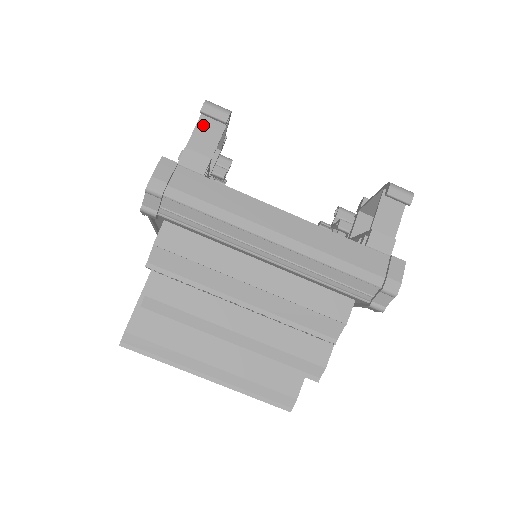
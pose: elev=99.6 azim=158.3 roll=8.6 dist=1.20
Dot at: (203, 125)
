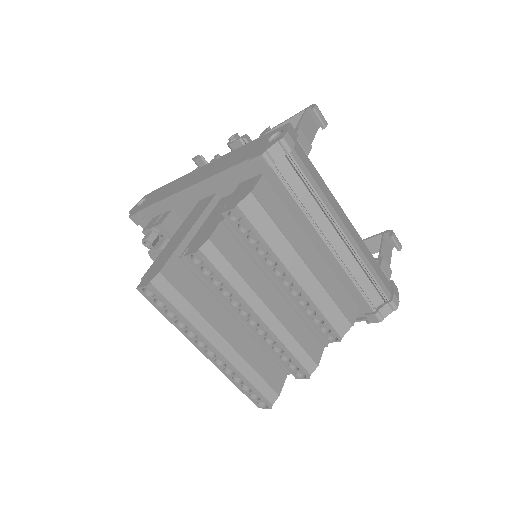
Dot at: (306, 120)
